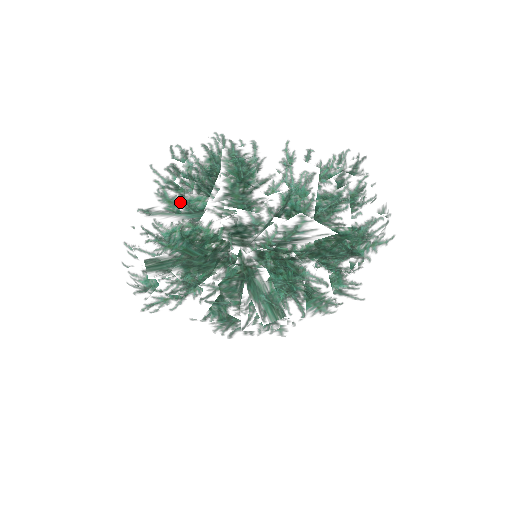
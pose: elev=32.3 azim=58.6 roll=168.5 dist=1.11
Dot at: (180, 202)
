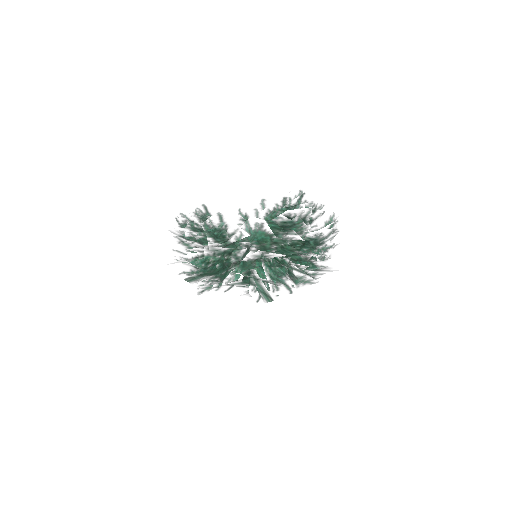
Dot at: occluded
